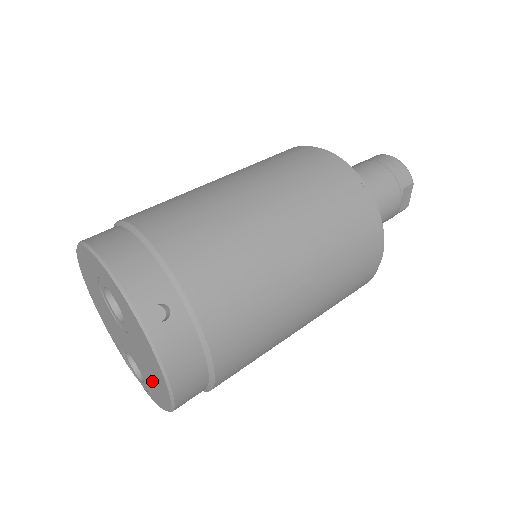
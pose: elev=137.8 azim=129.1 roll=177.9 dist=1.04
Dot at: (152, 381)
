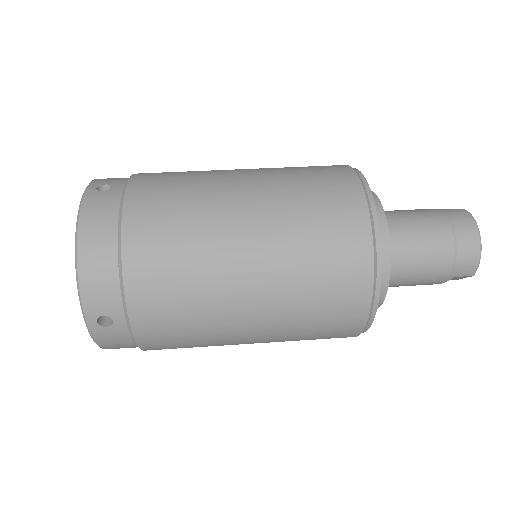
Dot at: occluded
